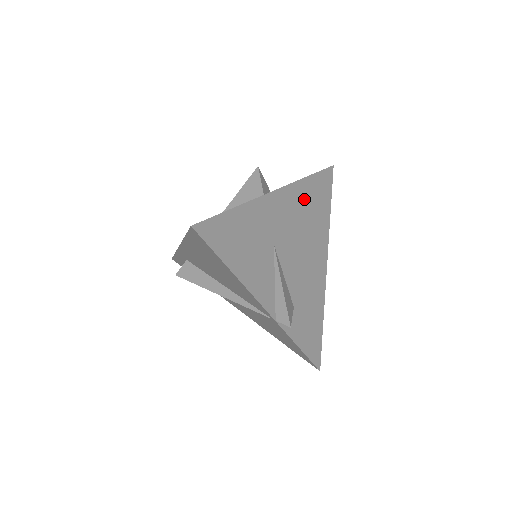
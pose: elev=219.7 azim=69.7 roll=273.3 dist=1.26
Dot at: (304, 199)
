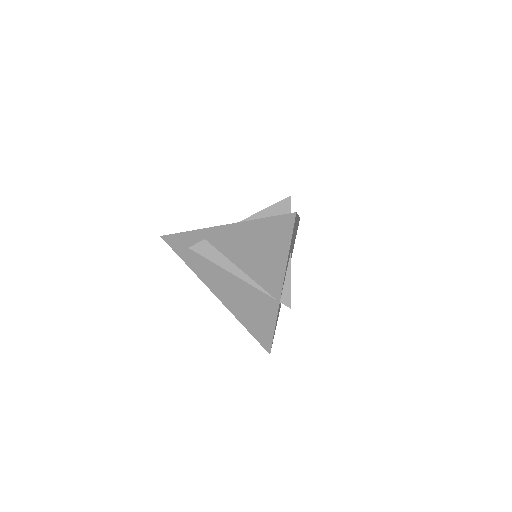
Dot at: (296, 230)
